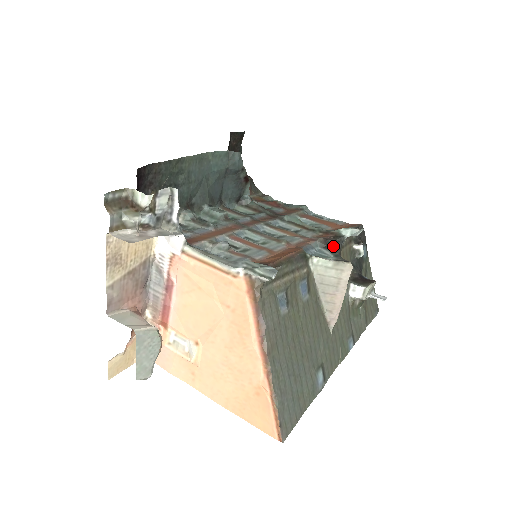
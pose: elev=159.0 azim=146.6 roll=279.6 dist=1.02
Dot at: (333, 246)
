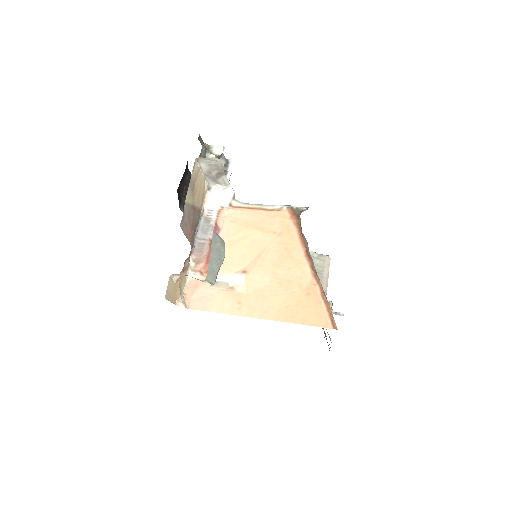
Dot at: occluded
